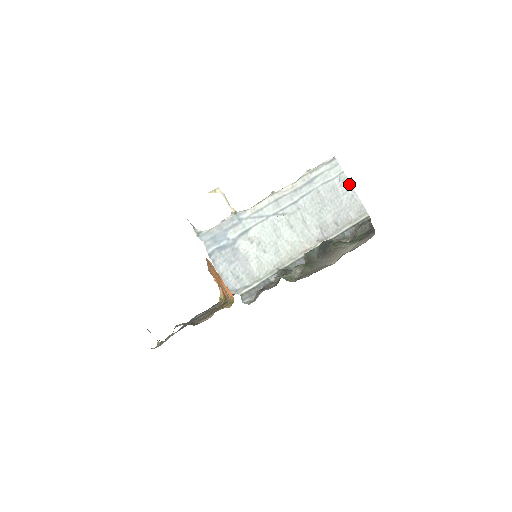
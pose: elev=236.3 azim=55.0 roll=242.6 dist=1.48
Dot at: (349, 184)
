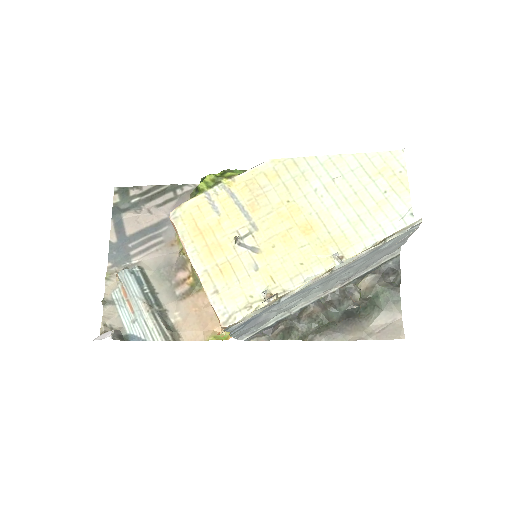
Dot at: occluded
